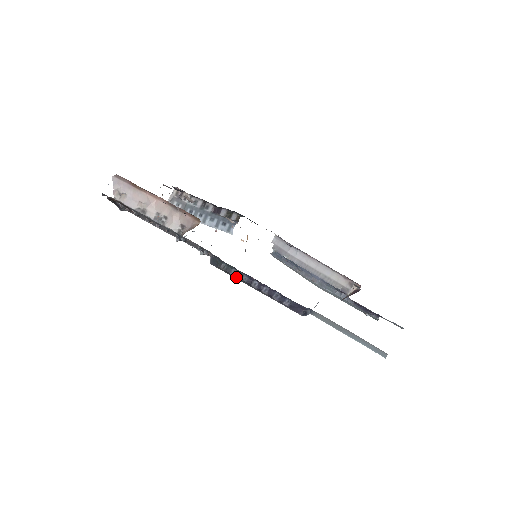
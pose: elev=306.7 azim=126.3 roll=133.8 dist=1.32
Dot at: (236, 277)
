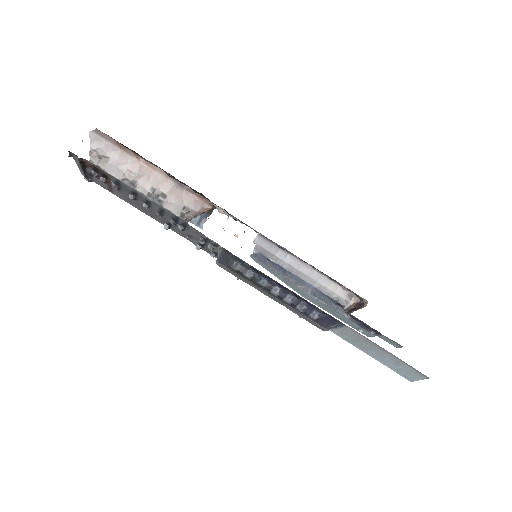
Dot at: (251, 280)
